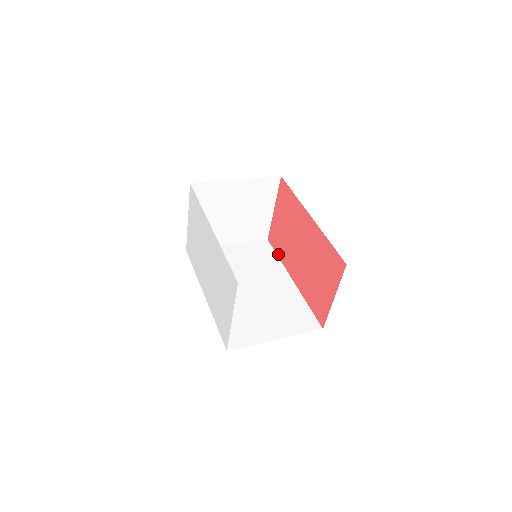
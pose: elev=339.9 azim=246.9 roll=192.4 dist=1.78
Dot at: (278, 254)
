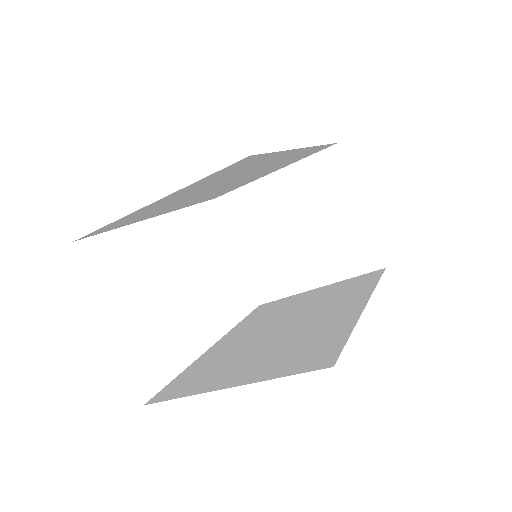
Dot at: occluded
